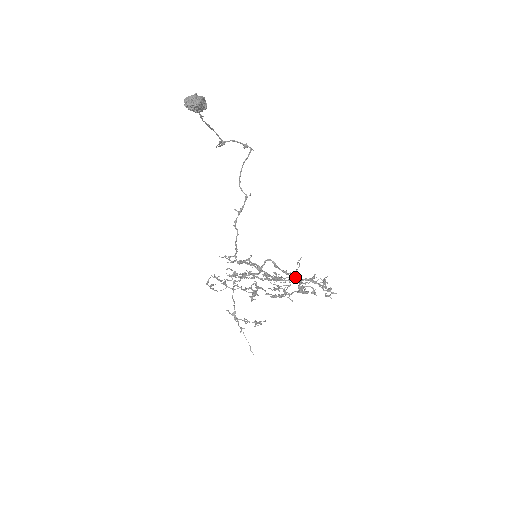
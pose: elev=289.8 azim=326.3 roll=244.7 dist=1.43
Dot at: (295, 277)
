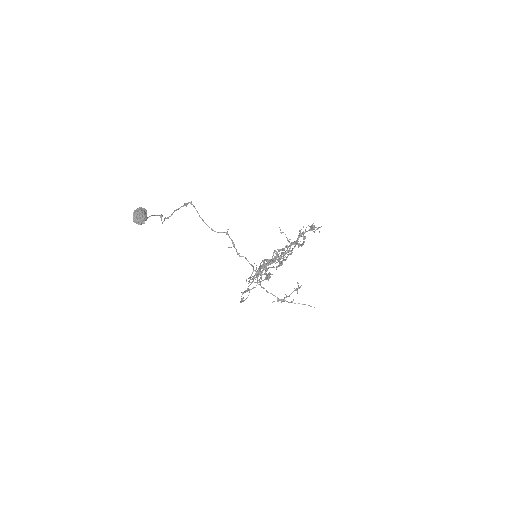
Dot at: occluded
